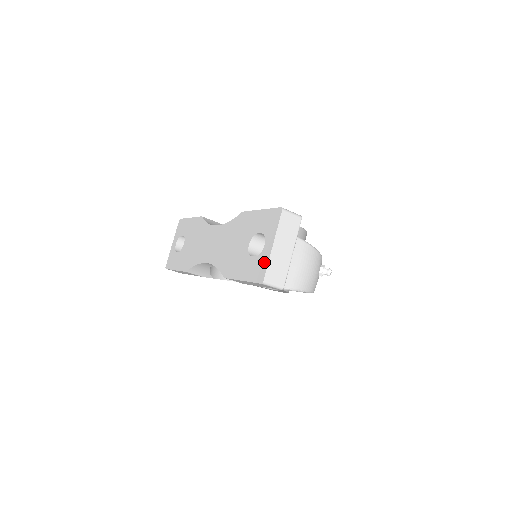
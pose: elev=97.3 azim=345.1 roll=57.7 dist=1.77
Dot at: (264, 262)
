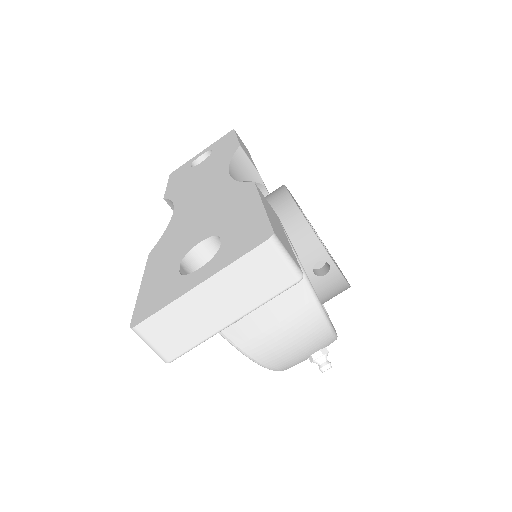
Dot at: (167, 296)
